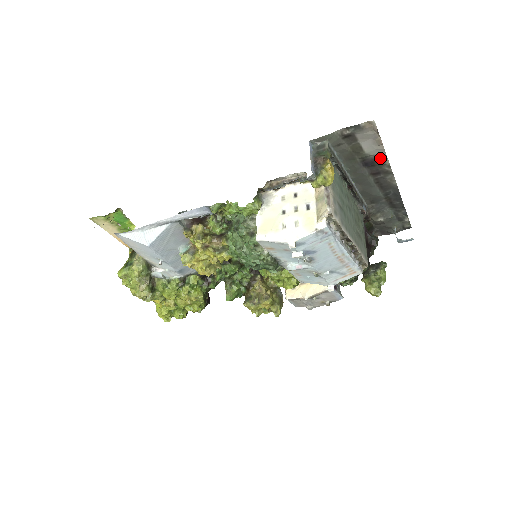
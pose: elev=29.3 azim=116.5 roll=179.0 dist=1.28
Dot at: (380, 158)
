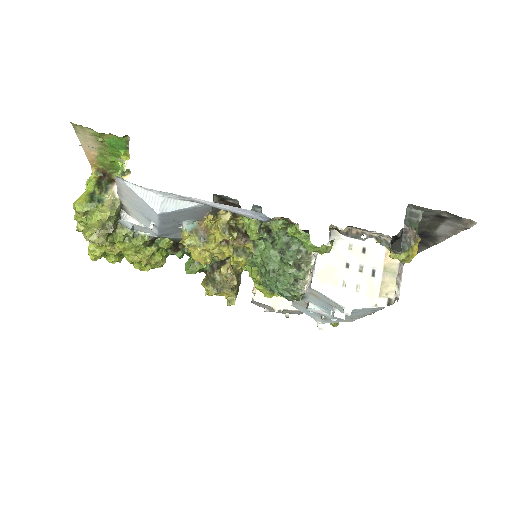
Dot at: (438, 238)
